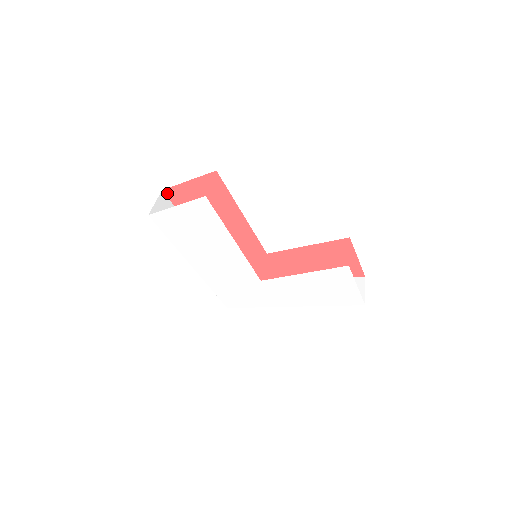
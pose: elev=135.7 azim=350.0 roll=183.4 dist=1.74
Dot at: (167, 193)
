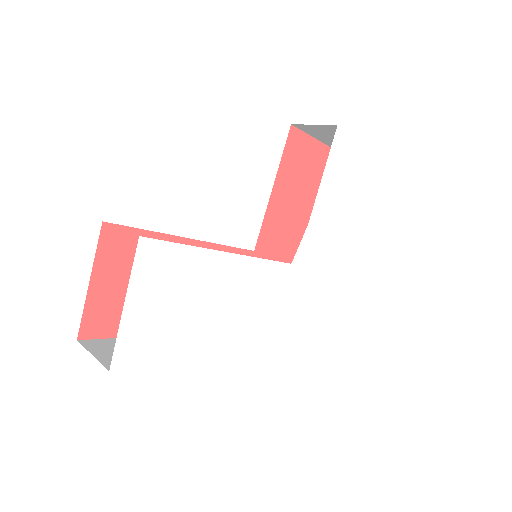
Dot at: (86, 335)
